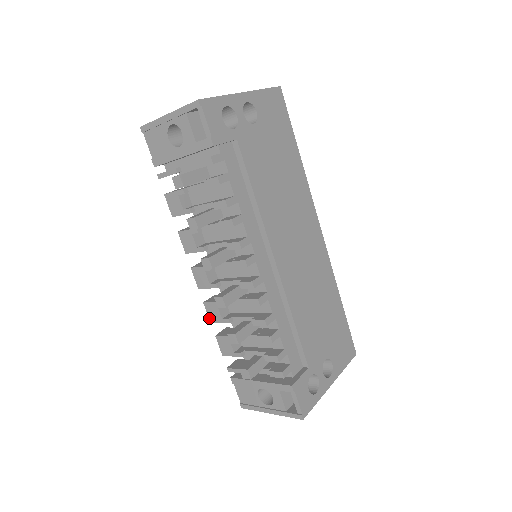
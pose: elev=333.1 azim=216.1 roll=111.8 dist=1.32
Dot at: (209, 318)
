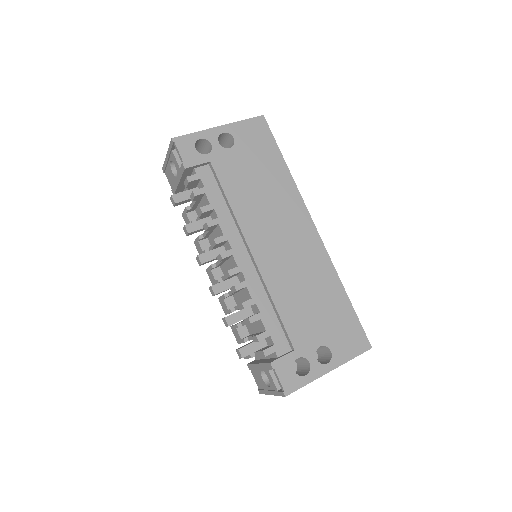
Dot at: (224, 311)
